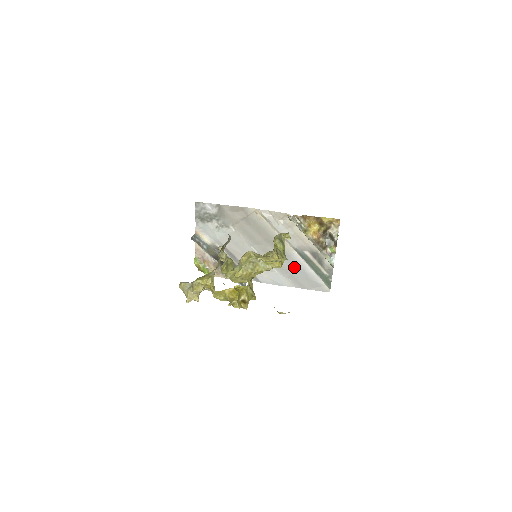
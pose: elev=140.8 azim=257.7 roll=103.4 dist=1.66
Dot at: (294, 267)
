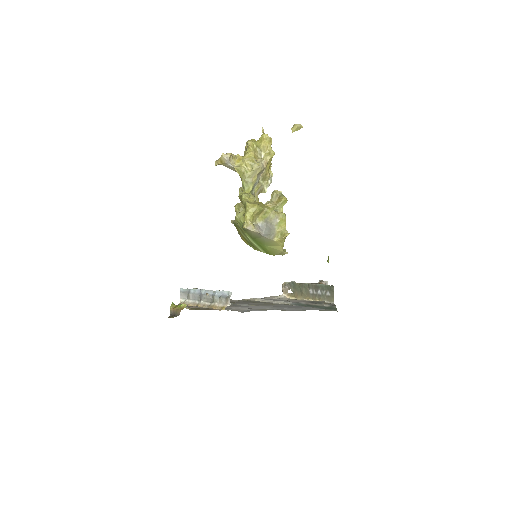
Dot at: (290, 306)
